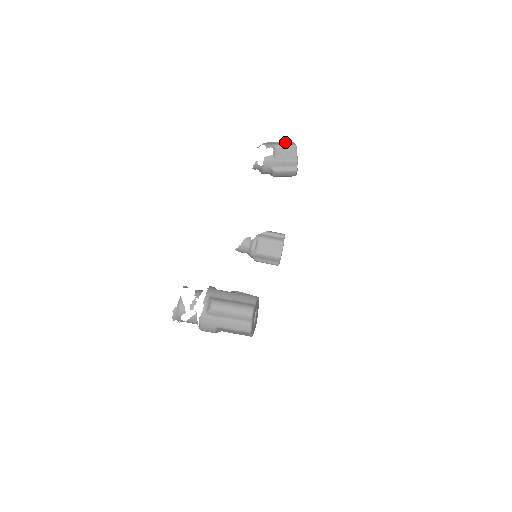
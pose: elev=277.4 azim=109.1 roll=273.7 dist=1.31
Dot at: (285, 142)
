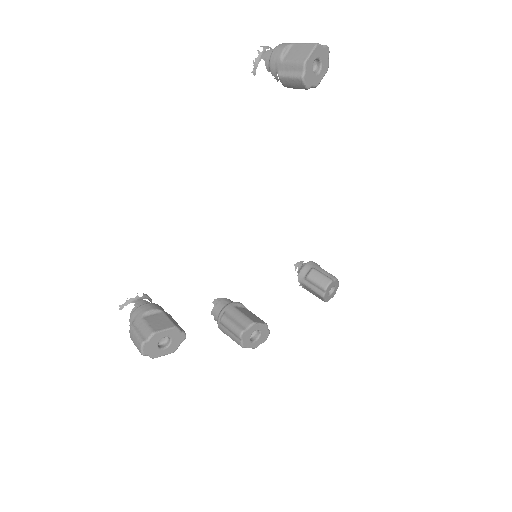
Dot at: occluded
